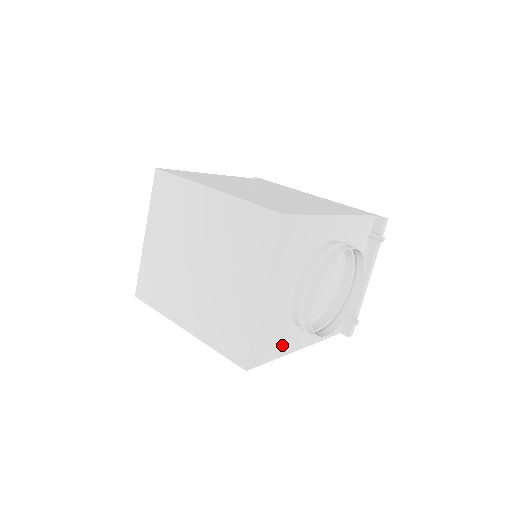
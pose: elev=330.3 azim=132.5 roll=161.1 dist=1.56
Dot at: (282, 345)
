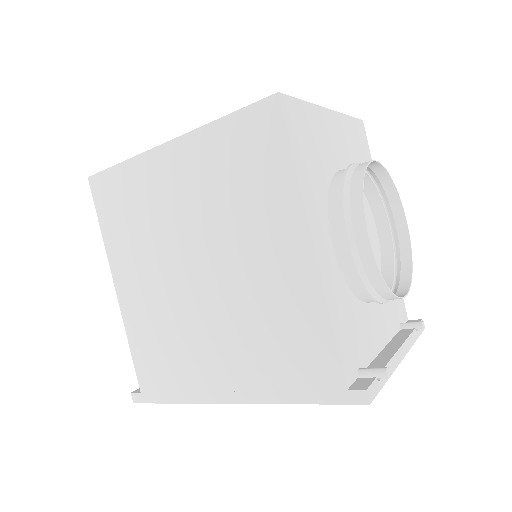
Dot at: (308, 179)
